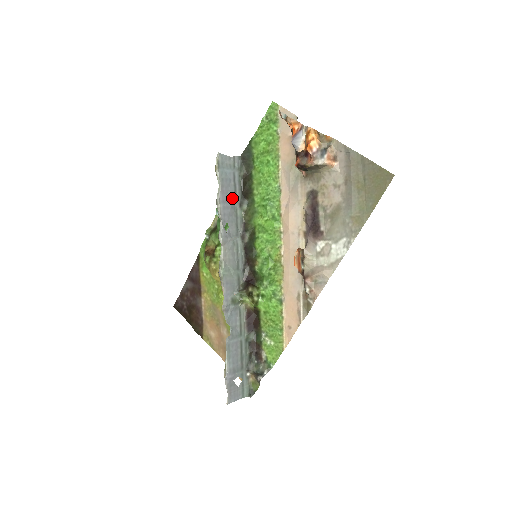
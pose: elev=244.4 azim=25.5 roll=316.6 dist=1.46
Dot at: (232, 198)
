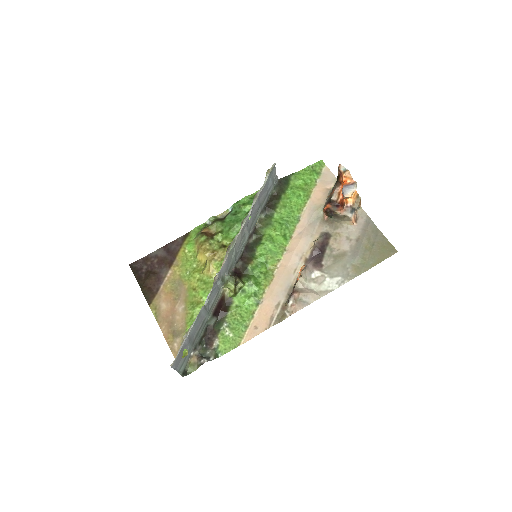
Dot at: (261, 202)
